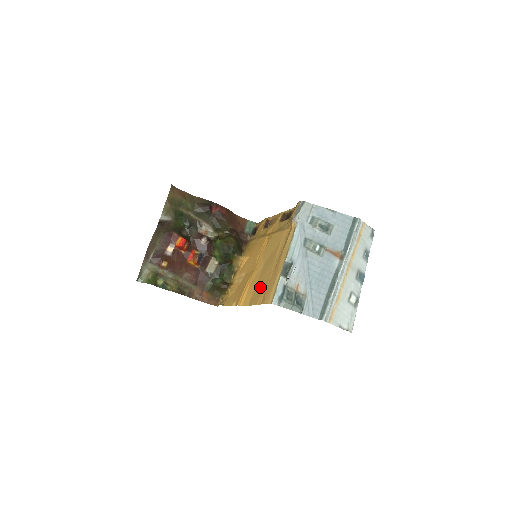
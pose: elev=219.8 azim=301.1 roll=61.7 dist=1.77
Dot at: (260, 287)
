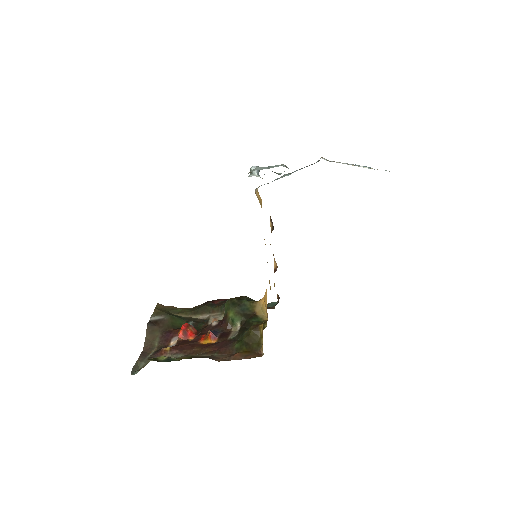
Dot at: occluded
